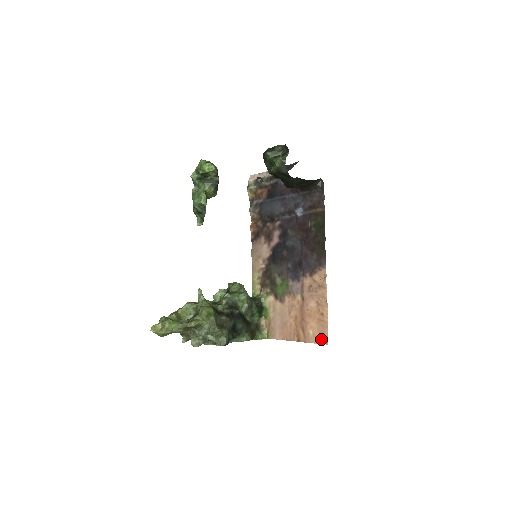
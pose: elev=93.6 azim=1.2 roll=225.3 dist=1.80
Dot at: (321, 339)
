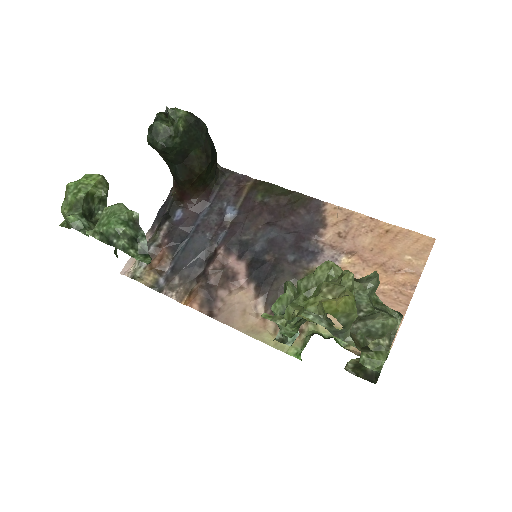
Dot at: (424, 247)
